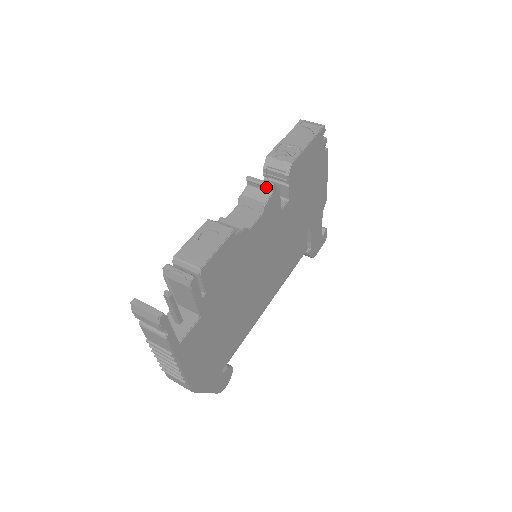
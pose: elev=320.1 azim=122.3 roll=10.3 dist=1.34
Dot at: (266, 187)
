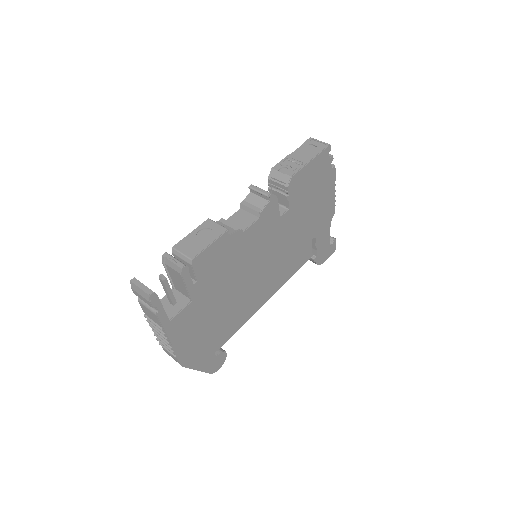
Dot at: (264, 195)
